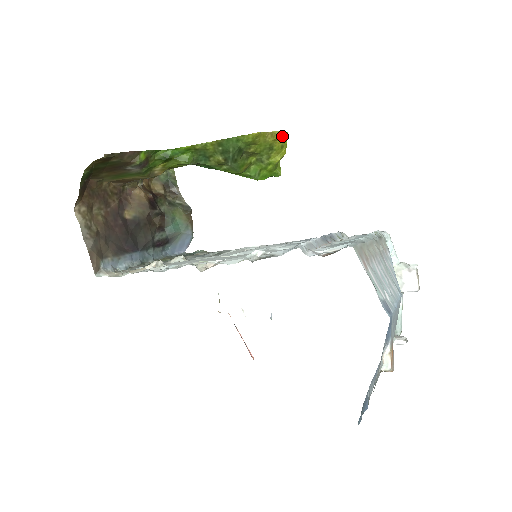
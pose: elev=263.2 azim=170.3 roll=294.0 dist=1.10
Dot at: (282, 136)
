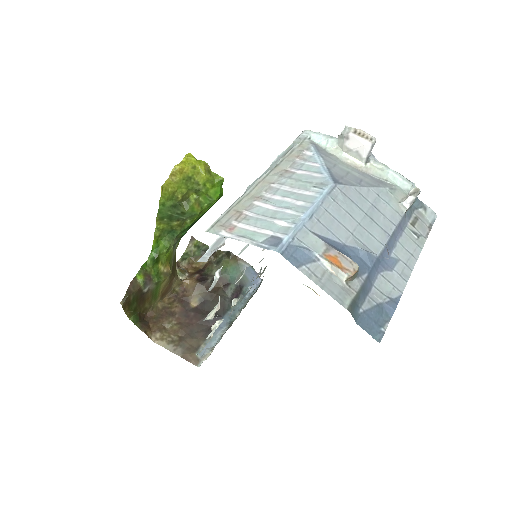
Dot at: (183, 164)
